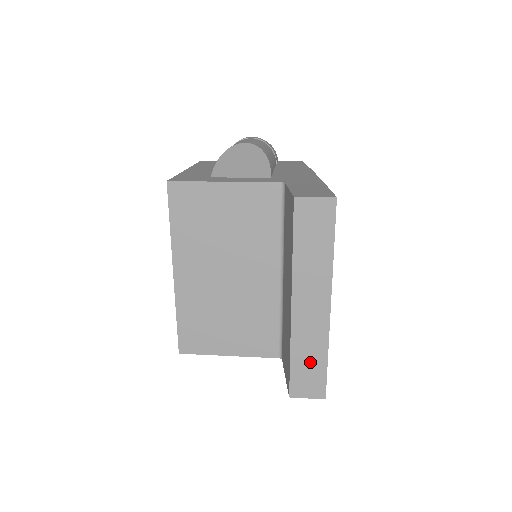
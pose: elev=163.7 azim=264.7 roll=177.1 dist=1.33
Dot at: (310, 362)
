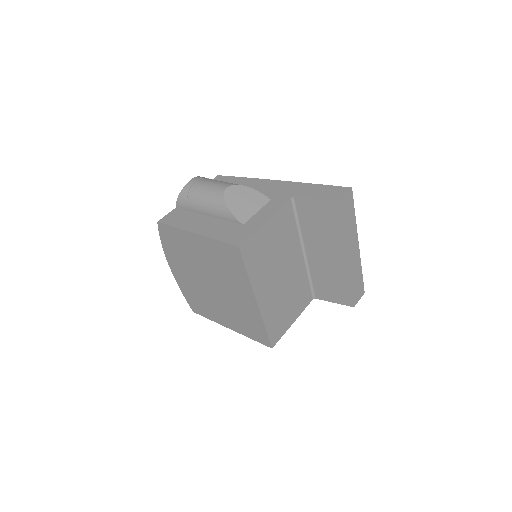
Dot at: (357, 281)
